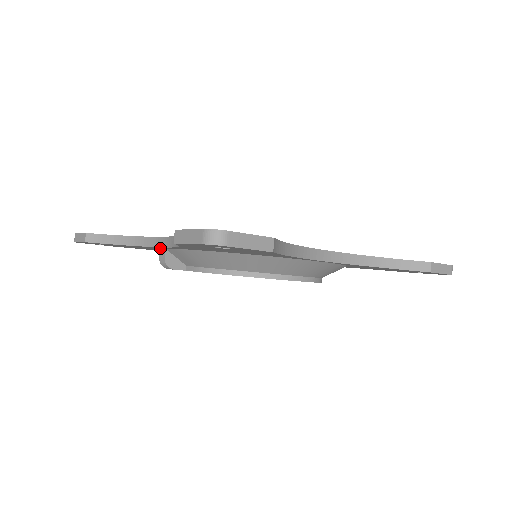
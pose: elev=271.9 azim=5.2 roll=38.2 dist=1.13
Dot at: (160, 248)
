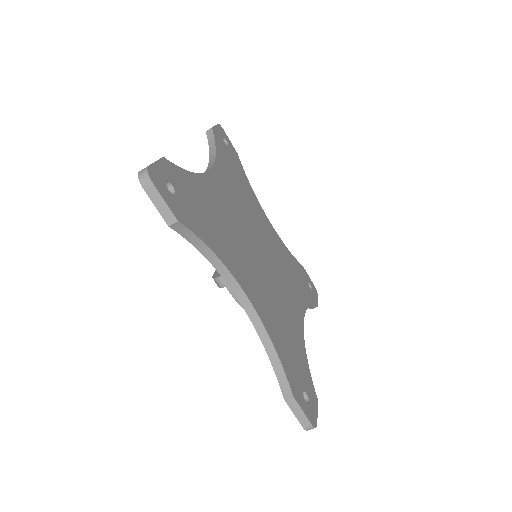
Dot at: occluded
